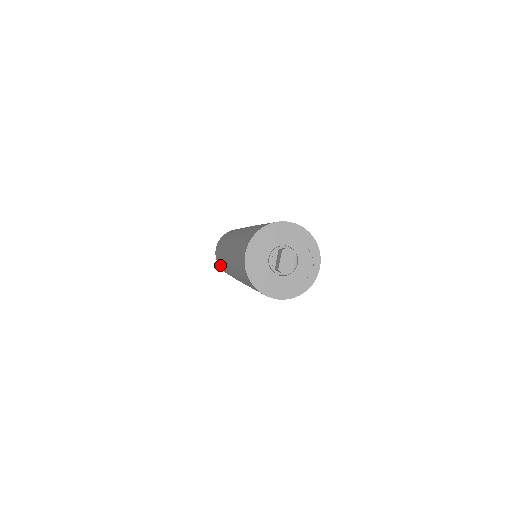
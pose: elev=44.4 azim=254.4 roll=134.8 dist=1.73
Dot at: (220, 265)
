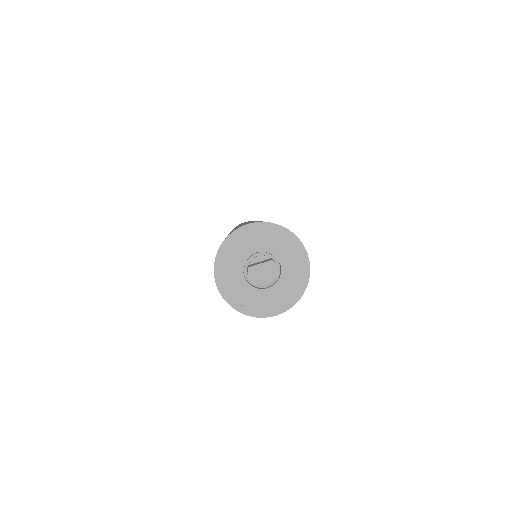
Dot at: occluded
